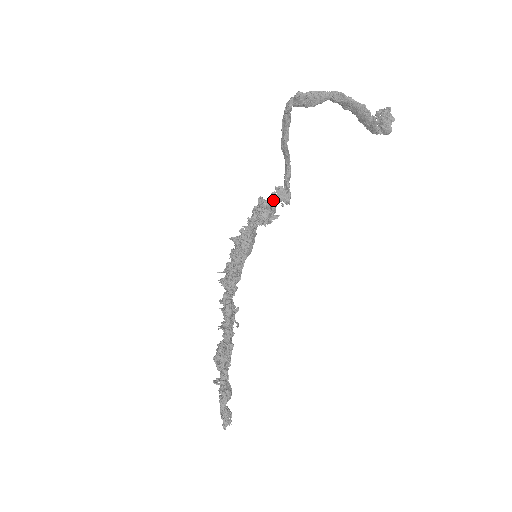
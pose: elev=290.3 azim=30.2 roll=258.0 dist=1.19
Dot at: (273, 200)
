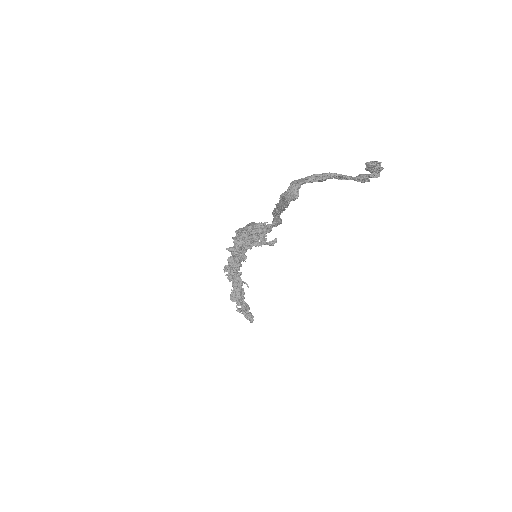
Dot at: (268, 230)
